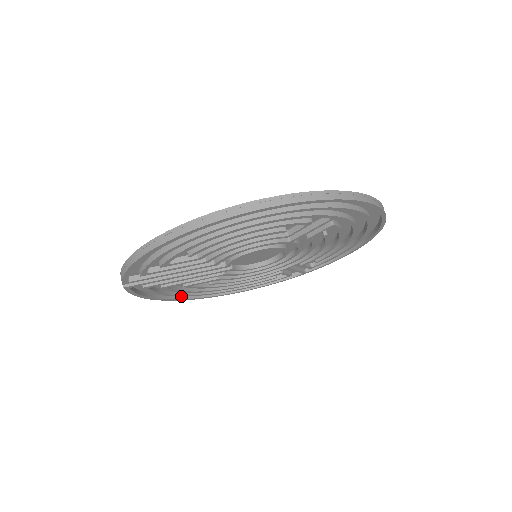
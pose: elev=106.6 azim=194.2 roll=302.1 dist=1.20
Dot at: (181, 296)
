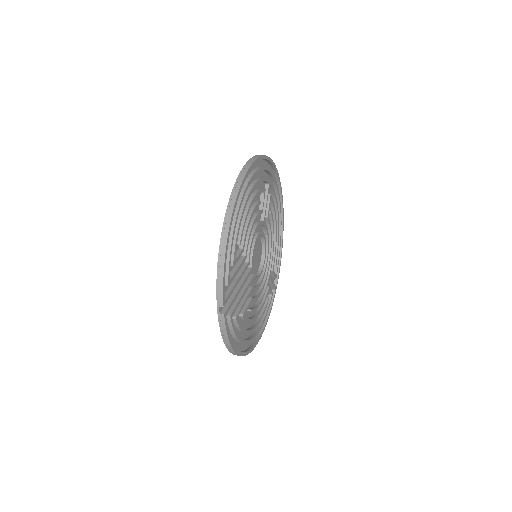
Dot at: occluded
